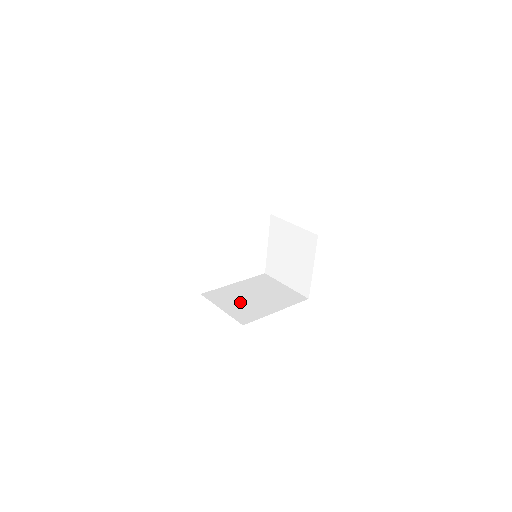
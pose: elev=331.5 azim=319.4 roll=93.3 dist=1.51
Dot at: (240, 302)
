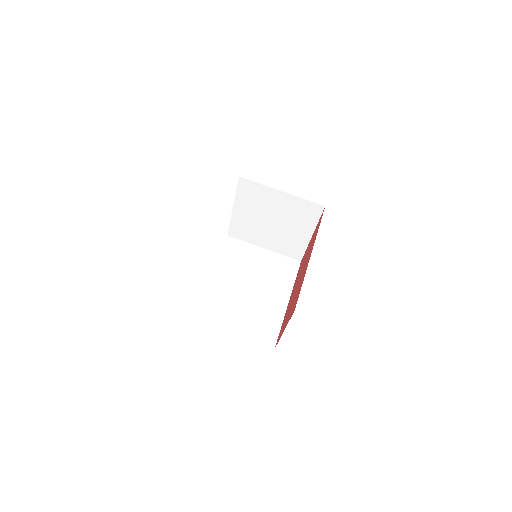
Dot at: (242, 308)
